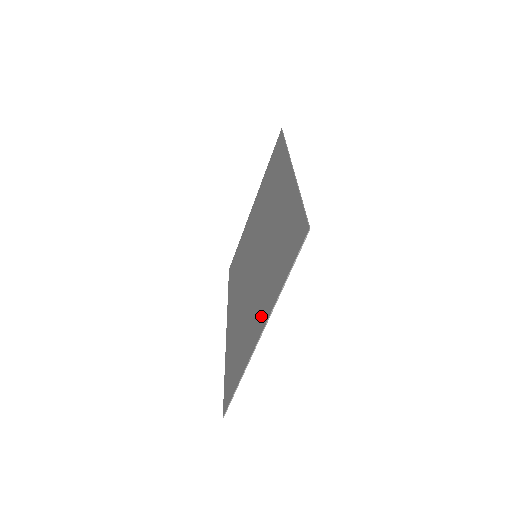
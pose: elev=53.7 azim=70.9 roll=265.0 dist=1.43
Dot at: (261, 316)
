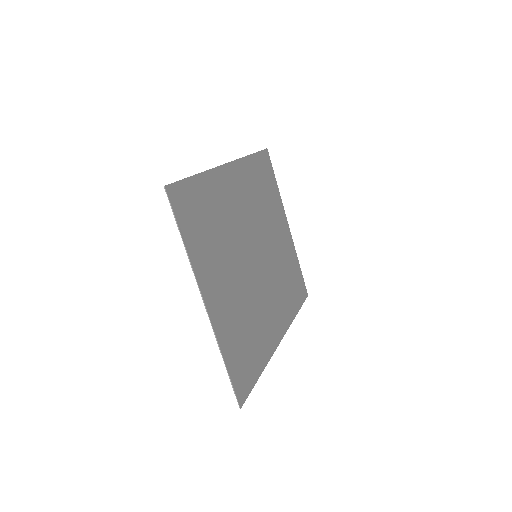
Dot at: (211, 290)
